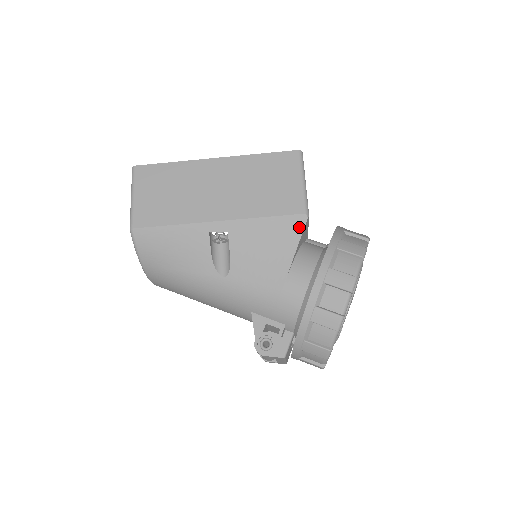
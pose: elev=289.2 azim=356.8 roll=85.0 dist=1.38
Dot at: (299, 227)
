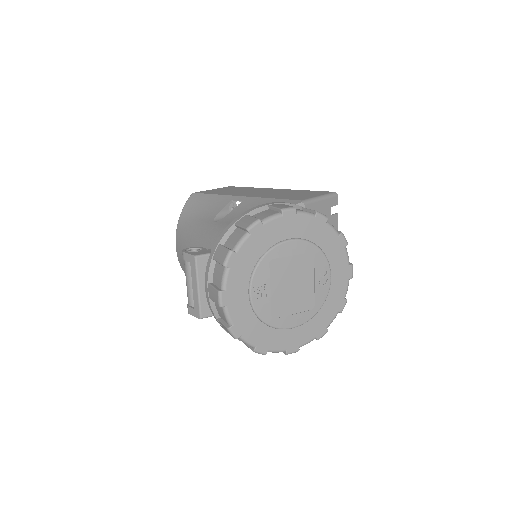
Dot at: occluded
